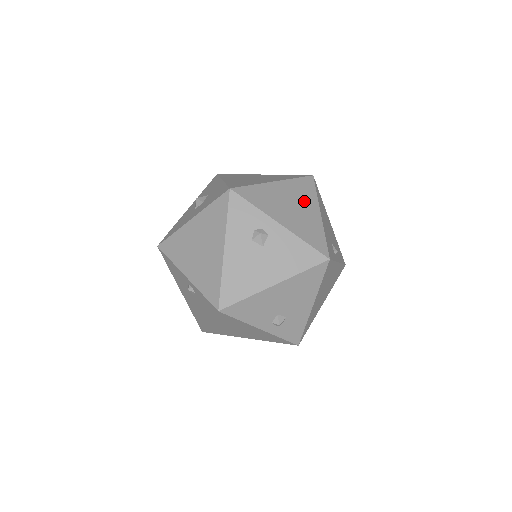
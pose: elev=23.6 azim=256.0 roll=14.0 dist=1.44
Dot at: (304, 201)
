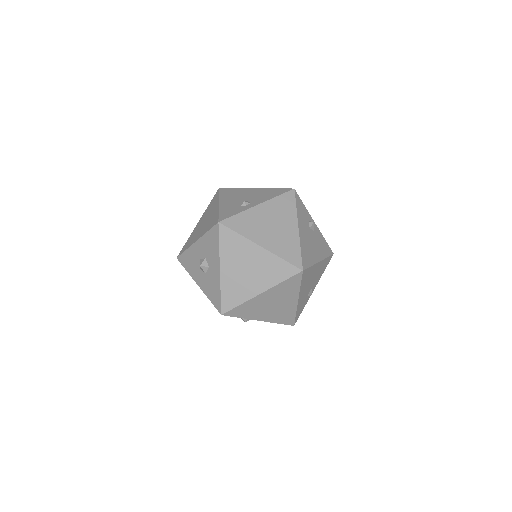
Dot at: (285, 297)
